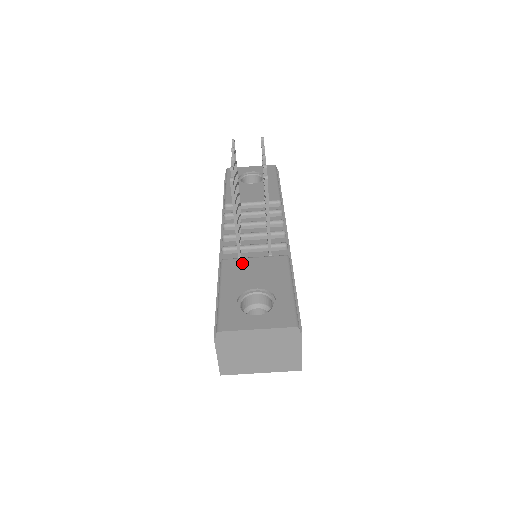
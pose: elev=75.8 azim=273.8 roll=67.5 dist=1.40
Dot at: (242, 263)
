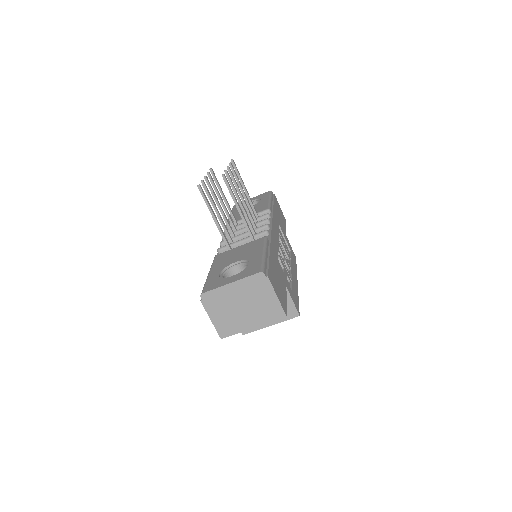
Dot at: (229, 252)
